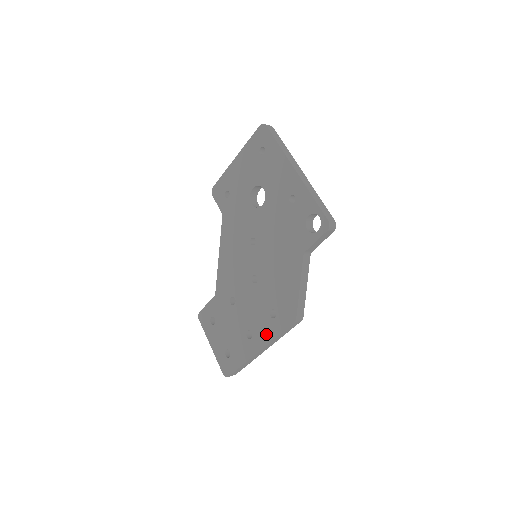
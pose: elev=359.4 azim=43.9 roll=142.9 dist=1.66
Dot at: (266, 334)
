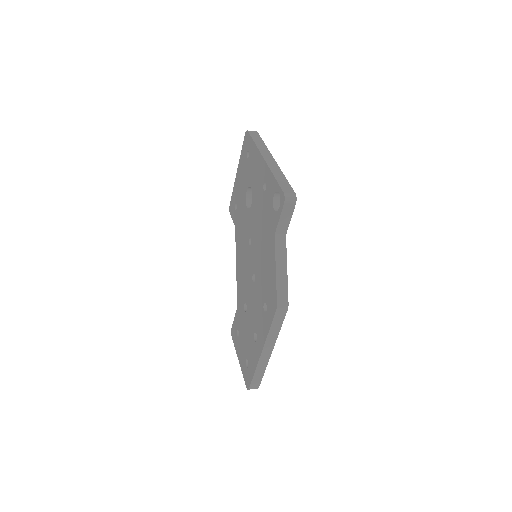
Dot at: (263, 331)
